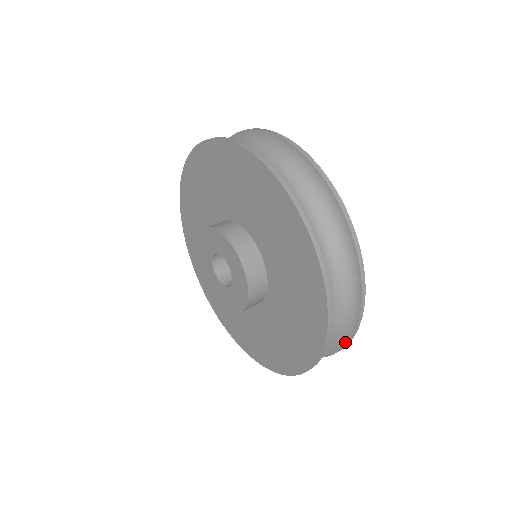
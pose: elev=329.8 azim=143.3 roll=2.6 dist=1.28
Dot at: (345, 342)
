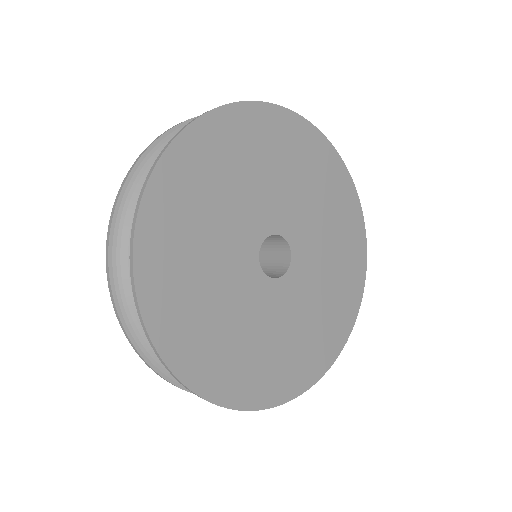
Dot at: (279, 400)
